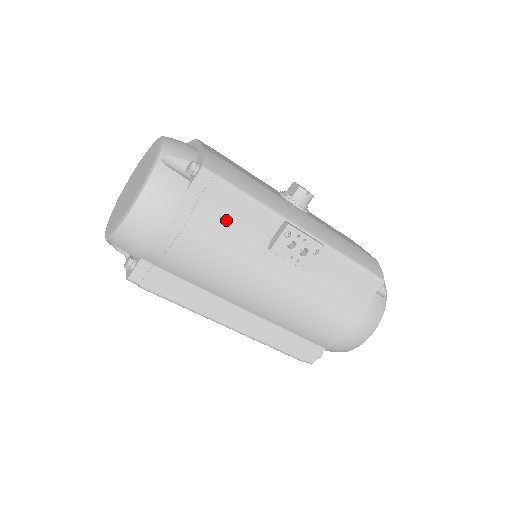
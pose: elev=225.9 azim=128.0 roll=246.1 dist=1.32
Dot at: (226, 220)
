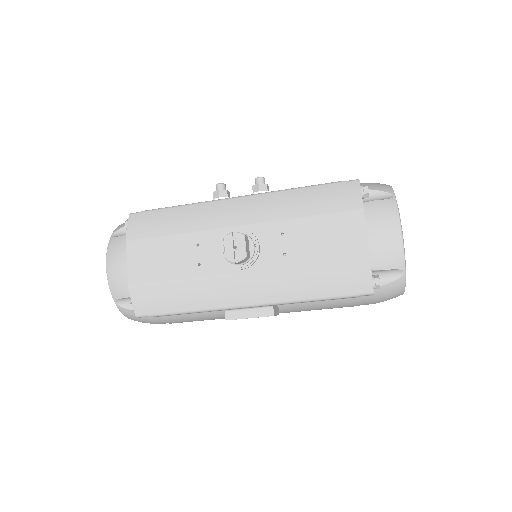
Dot at: (187, 315)
